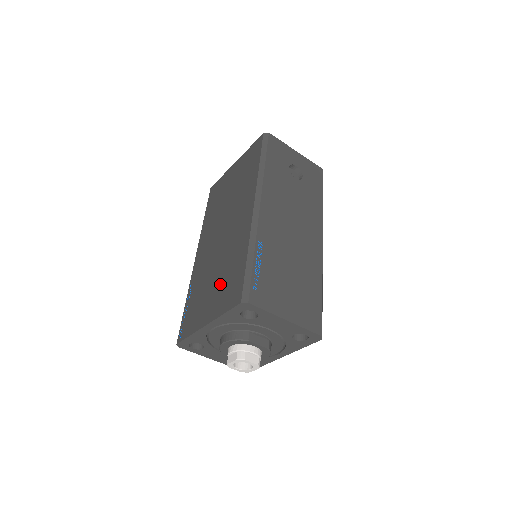
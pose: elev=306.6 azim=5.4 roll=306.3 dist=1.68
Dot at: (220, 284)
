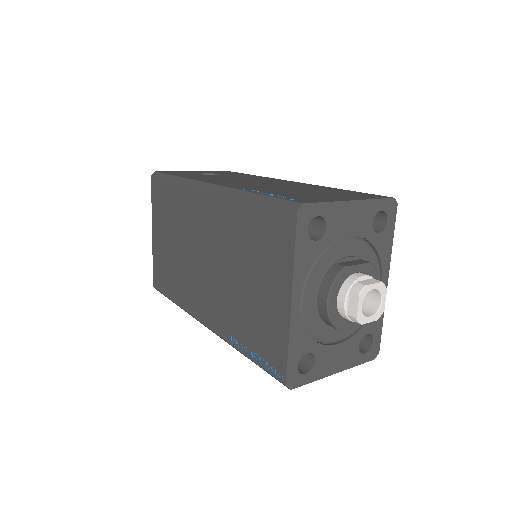
Dot at: (256, 264)
